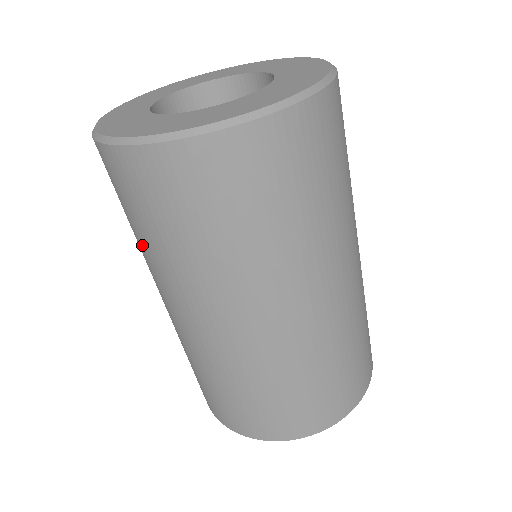
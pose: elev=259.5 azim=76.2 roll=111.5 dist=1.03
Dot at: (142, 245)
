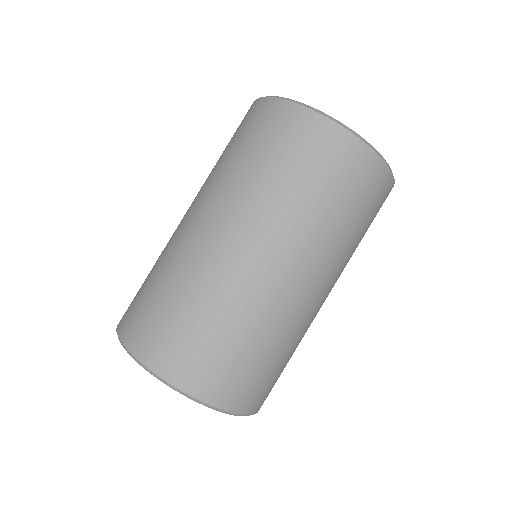
Dot at: (218, 164)
